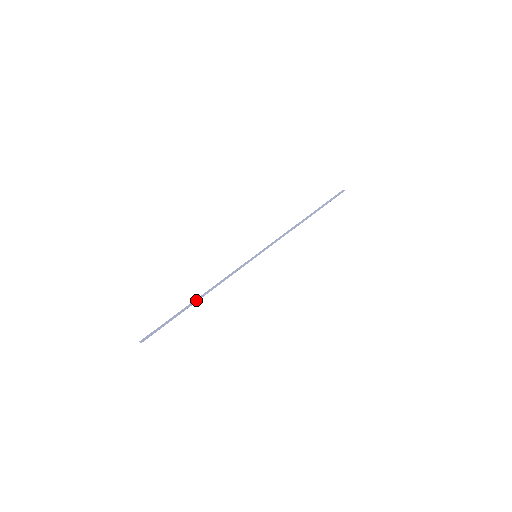
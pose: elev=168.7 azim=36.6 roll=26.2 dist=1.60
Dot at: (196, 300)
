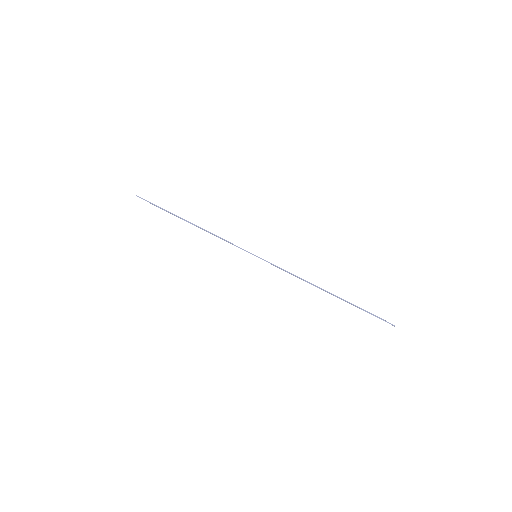
Dot at: (188, 221)
